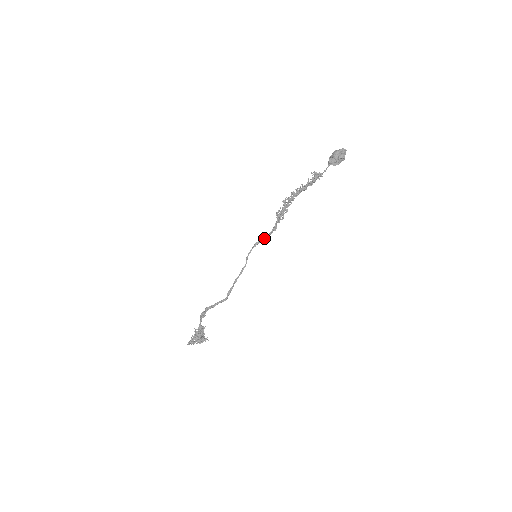
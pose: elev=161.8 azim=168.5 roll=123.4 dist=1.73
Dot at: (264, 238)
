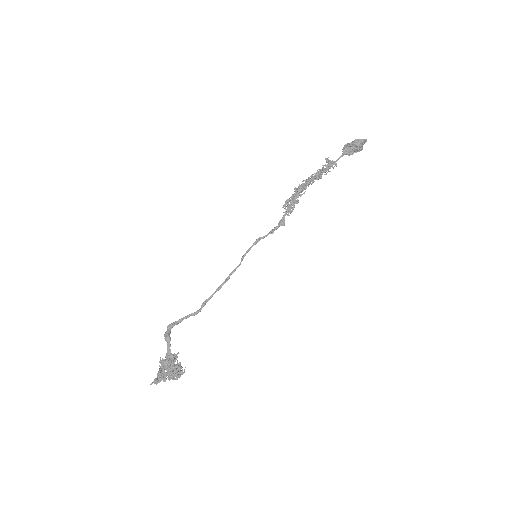
Dot at: (269, 233)
